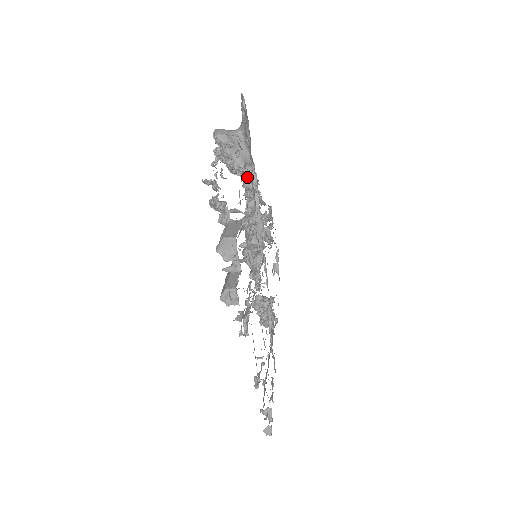
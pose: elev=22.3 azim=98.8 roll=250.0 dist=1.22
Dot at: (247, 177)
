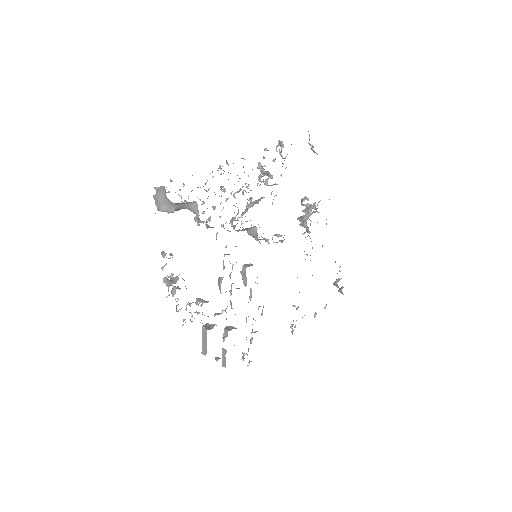
Dot at: (206, 220)
